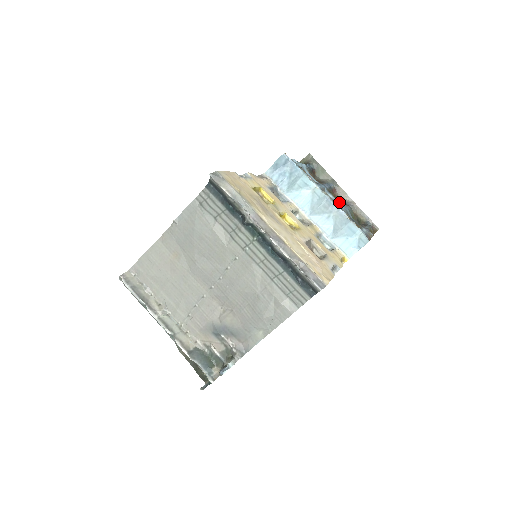
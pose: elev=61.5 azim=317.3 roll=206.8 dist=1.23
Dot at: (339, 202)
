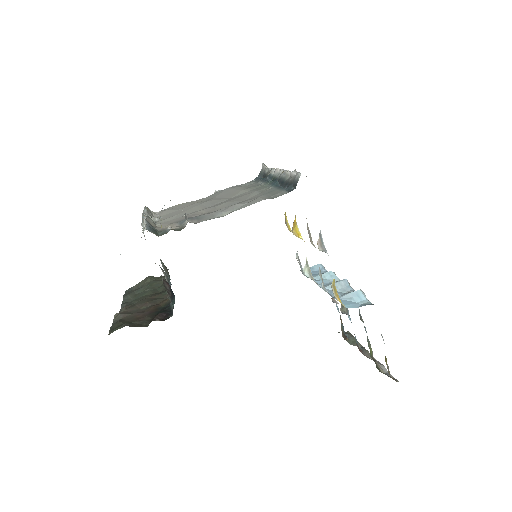
Dot at: occluded
